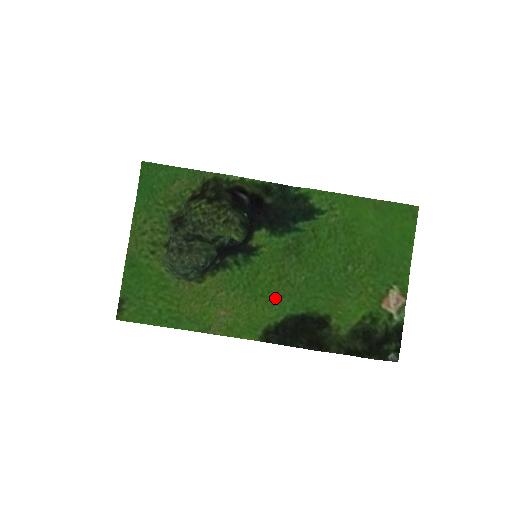
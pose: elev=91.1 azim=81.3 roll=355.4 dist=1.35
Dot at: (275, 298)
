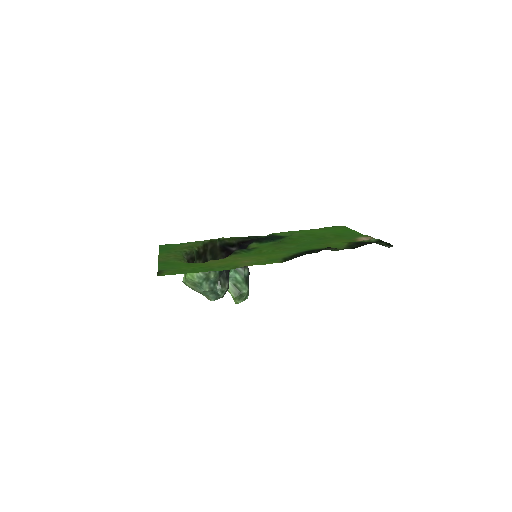
Dot at: (281, 252)
